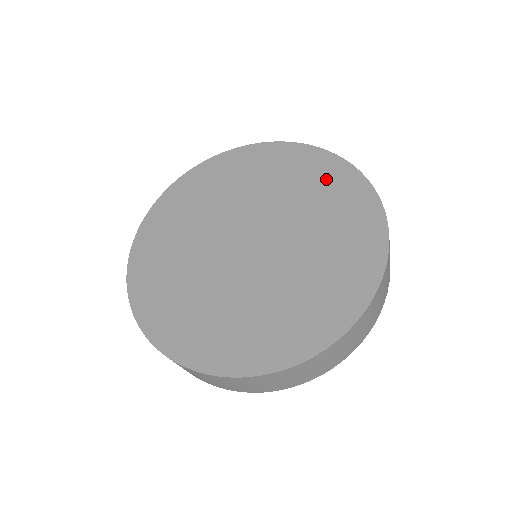
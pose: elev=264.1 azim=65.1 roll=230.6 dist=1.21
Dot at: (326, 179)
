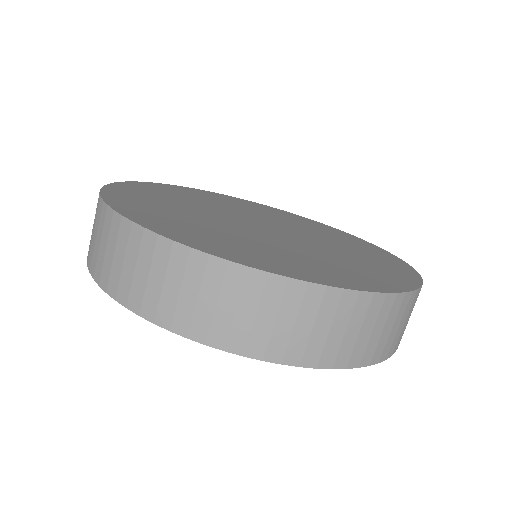
Dot at: (366, 248)
